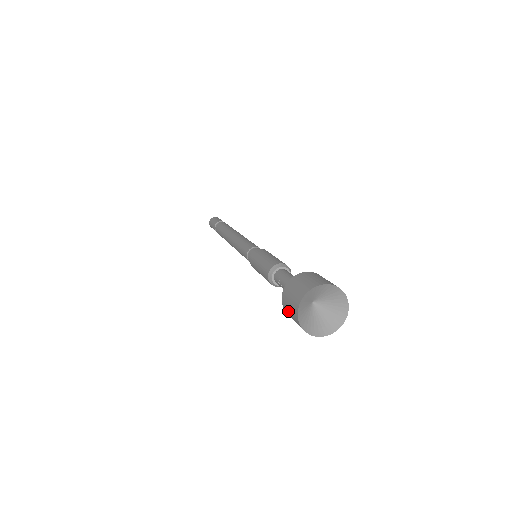
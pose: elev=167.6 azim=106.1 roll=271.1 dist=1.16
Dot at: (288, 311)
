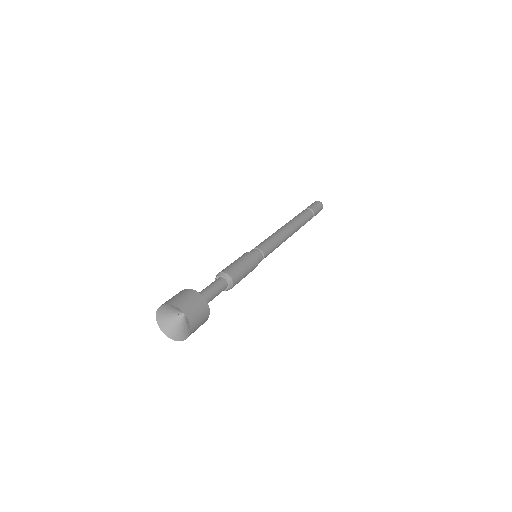
Dot at: occluded
